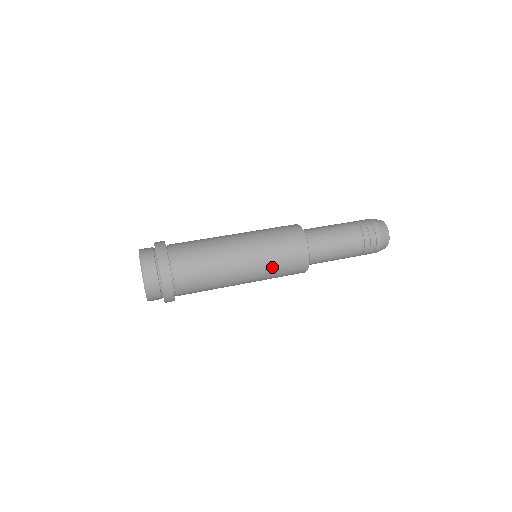
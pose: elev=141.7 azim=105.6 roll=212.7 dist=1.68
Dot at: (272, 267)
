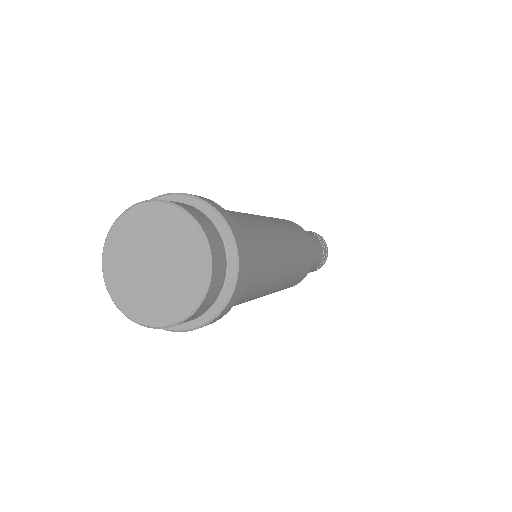
Dot at: (298, 262)
